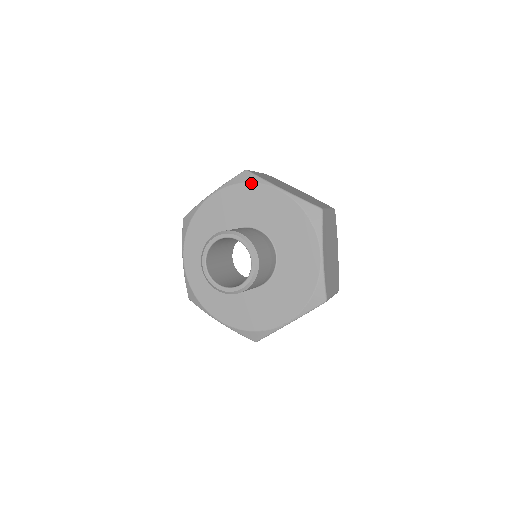
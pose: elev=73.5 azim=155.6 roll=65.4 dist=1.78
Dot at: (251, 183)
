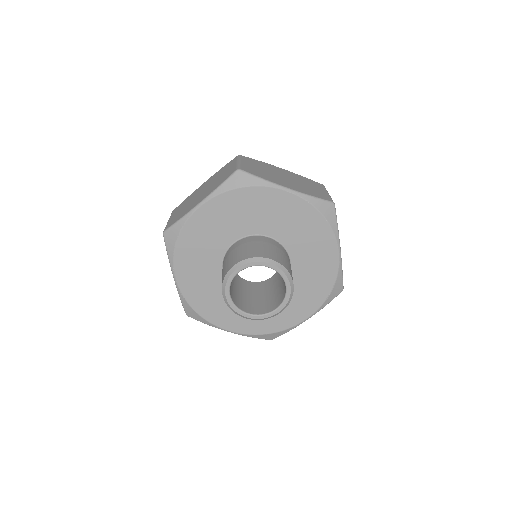
Dot at: (328, 223)
